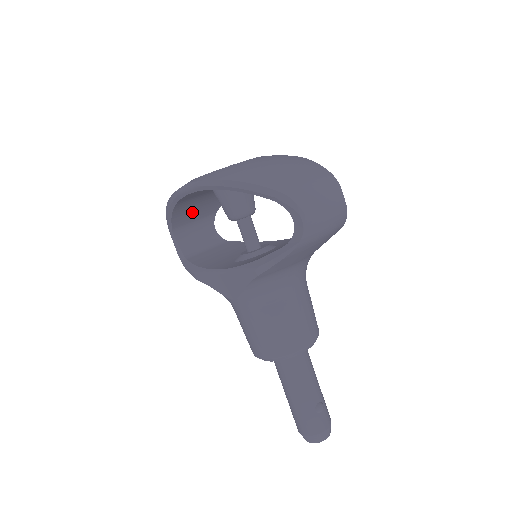
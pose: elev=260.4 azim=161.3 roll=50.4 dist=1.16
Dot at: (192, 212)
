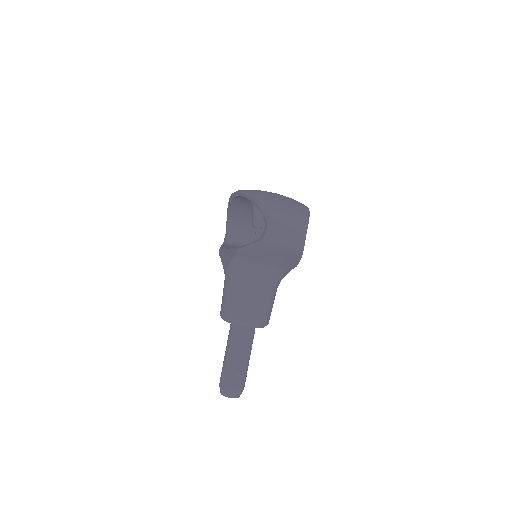
Dot at: (244, 218)
